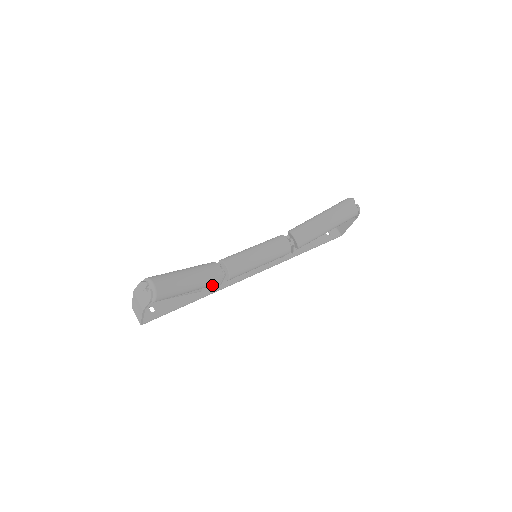
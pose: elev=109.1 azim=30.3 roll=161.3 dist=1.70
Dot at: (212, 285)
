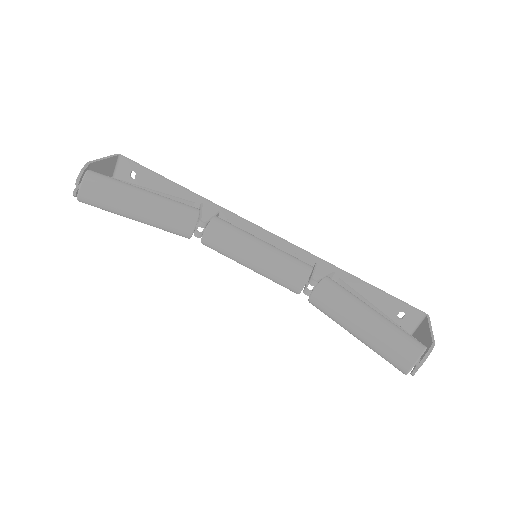
Dot at: occluded
